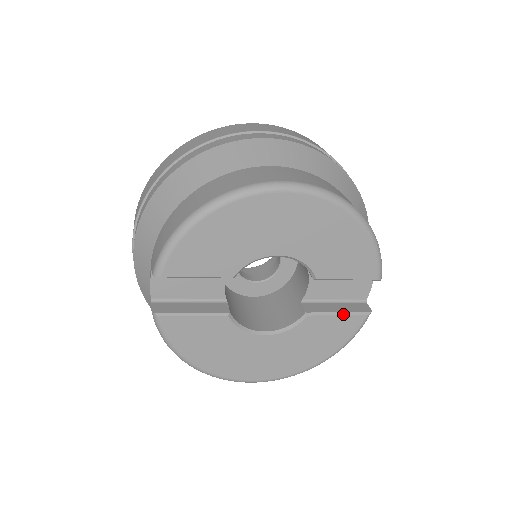
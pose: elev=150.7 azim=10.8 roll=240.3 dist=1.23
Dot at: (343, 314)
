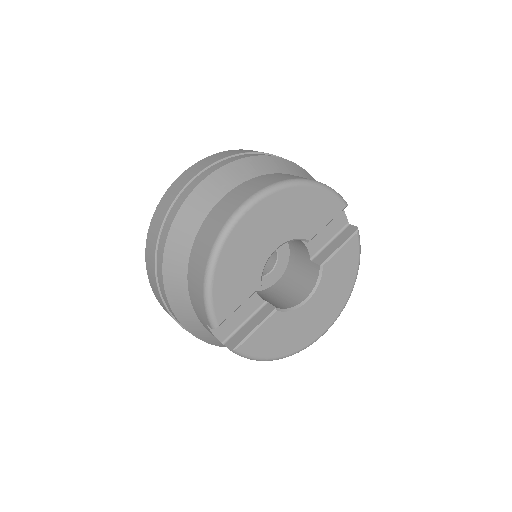
Dot at: (343, 245)
